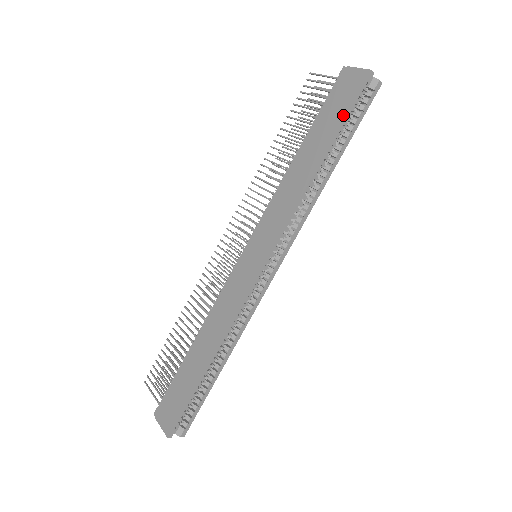
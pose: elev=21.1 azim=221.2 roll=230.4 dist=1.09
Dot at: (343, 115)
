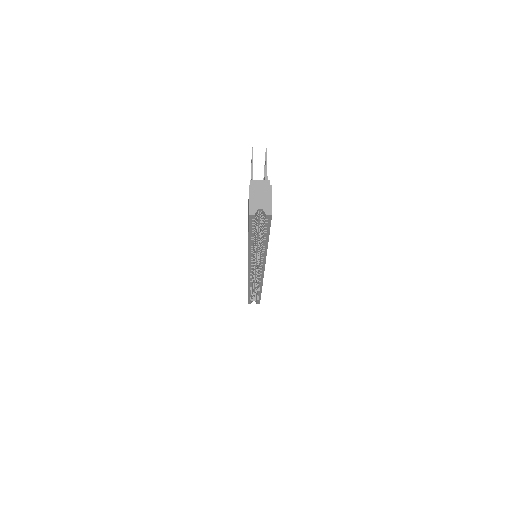
Dot at: (248, 229)
